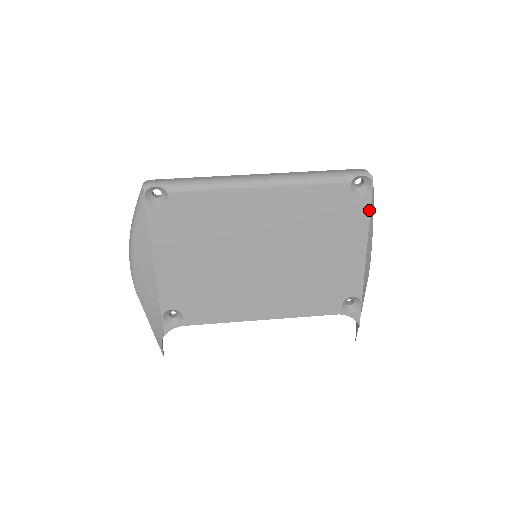
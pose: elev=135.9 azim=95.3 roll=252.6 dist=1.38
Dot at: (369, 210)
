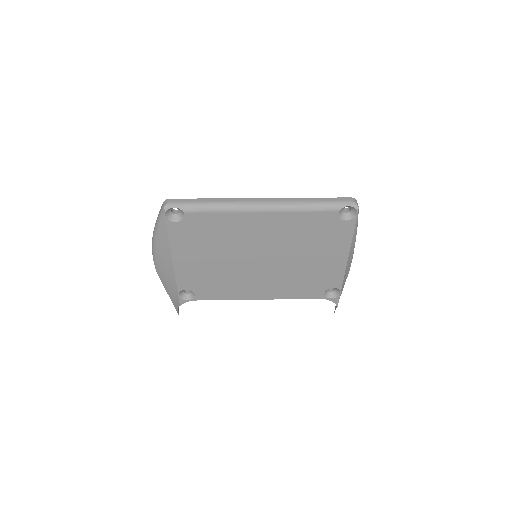
Dot at: (353, 231)
